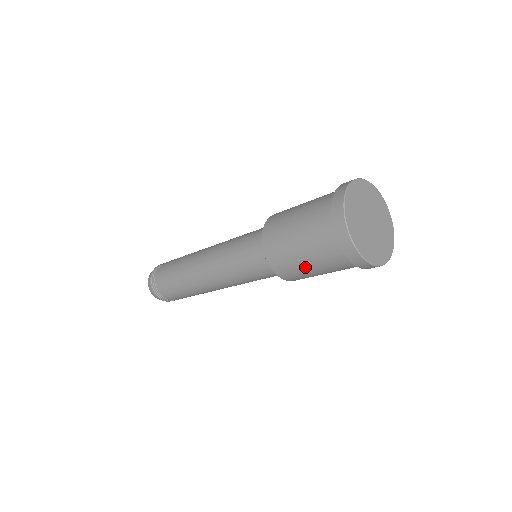
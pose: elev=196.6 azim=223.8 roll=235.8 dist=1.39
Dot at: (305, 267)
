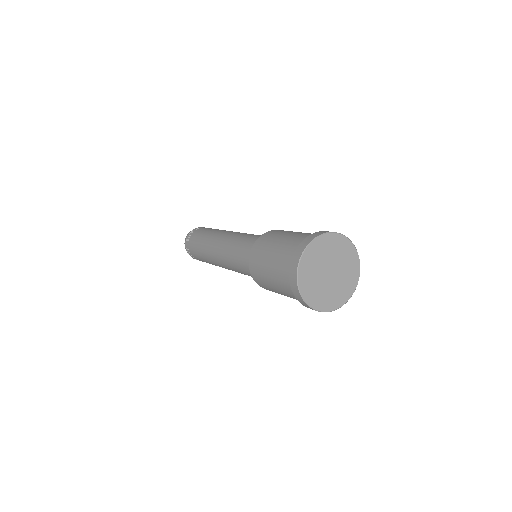
Dot at: (269, 282)
